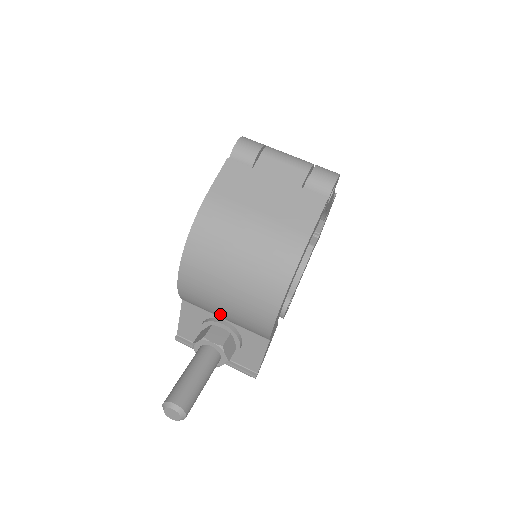
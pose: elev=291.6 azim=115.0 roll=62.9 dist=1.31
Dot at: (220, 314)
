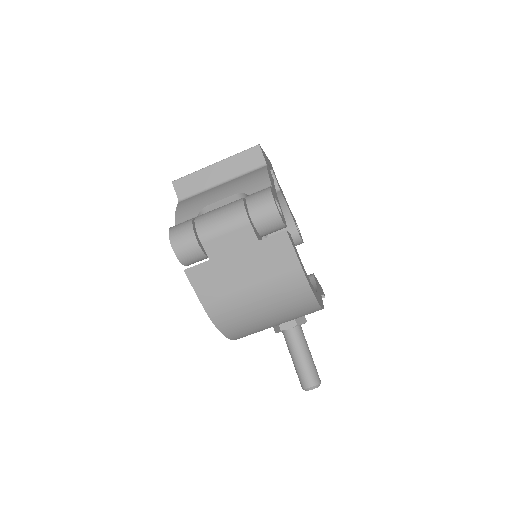
Dot at: occluded
